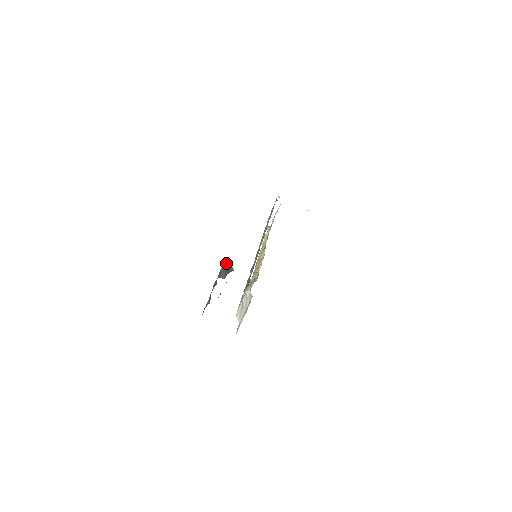
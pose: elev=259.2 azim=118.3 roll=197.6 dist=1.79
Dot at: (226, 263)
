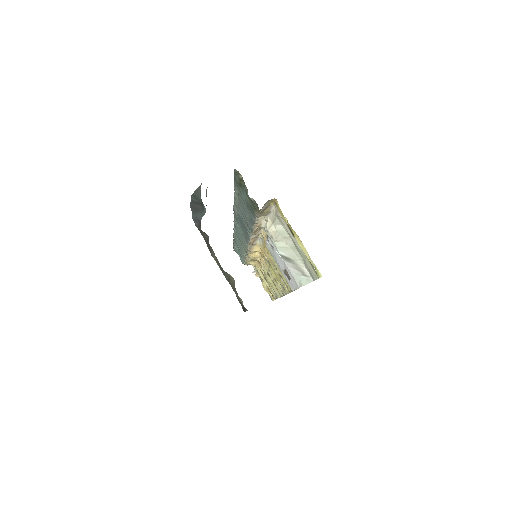
Dot at: (190, 205)
